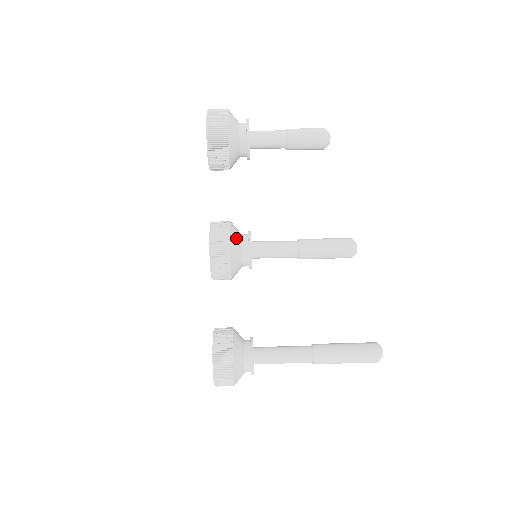
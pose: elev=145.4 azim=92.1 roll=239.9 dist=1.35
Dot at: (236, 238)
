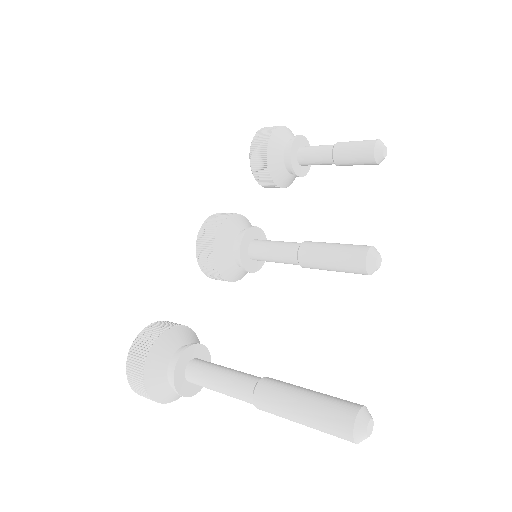
Dot at: (237, 223)
